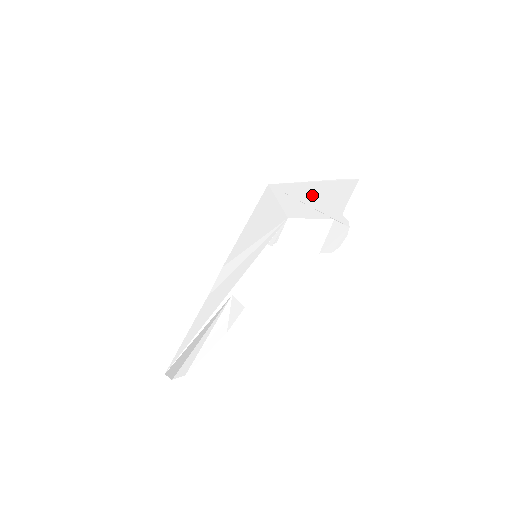
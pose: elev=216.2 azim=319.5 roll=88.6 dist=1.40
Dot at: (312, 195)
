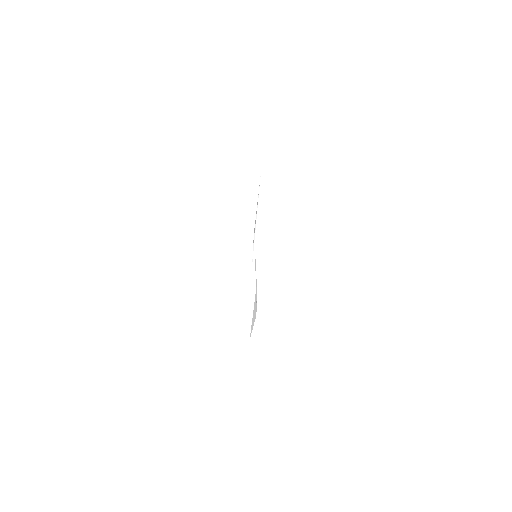
Dot at: occluded
